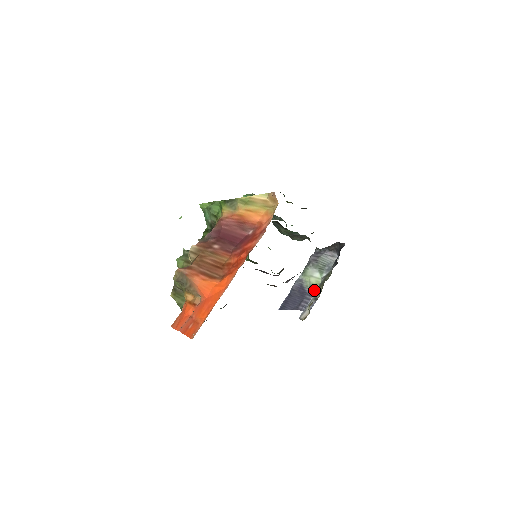
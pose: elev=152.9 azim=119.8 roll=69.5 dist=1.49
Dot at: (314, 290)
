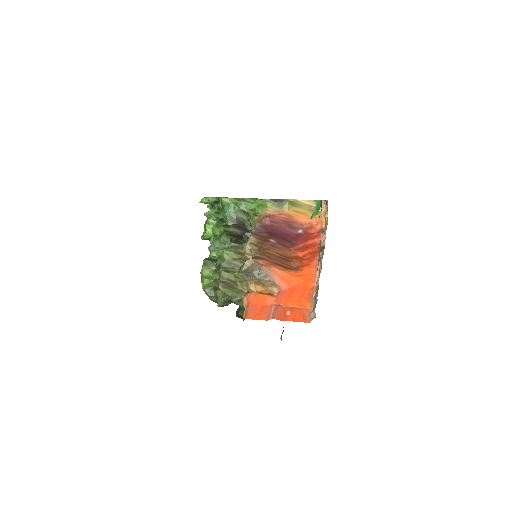
Dot at: occluded
